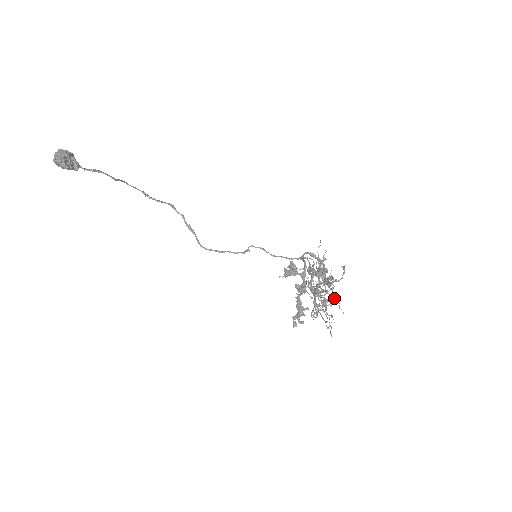
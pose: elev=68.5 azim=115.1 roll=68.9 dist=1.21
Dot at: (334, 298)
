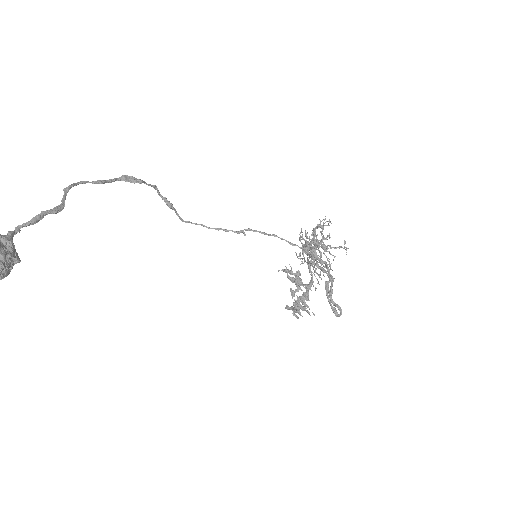
Dot at: occluded
